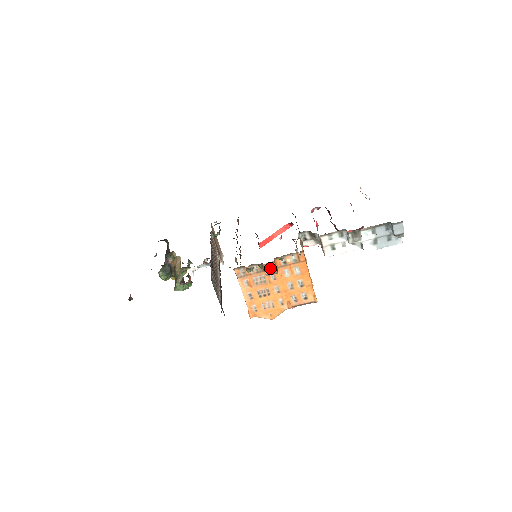
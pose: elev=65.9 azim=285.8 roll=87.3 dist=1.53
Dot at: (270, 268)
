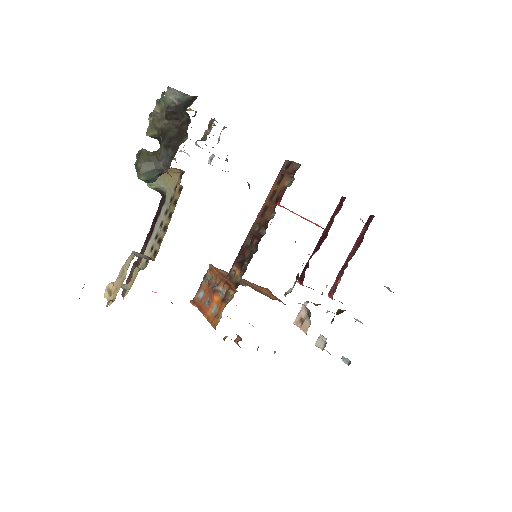
Dot at: occluded
